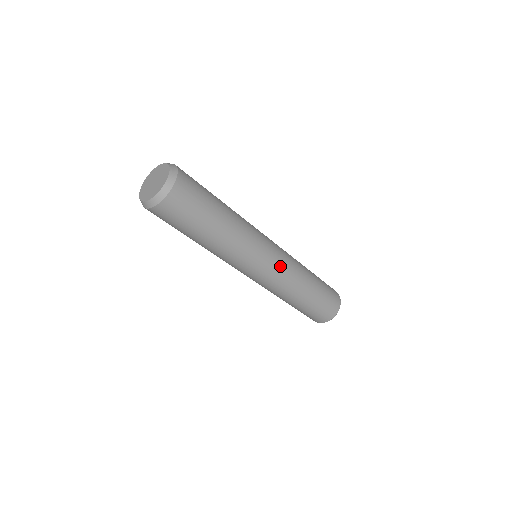
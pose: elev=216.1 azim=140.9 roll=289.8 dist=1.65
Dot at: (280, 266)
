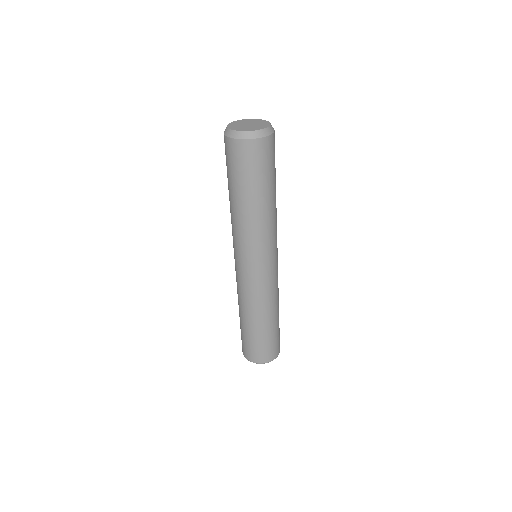
Dot at: (275, 274)
